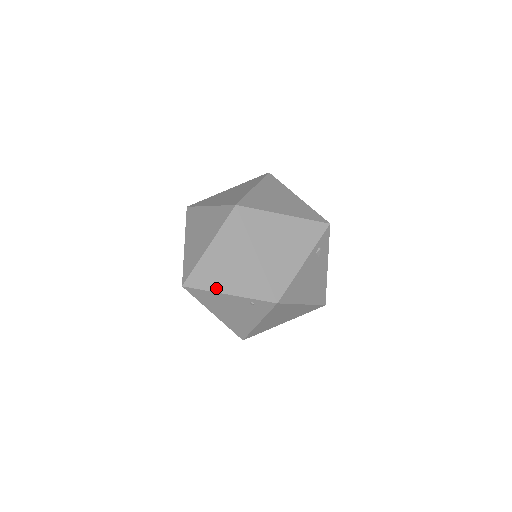
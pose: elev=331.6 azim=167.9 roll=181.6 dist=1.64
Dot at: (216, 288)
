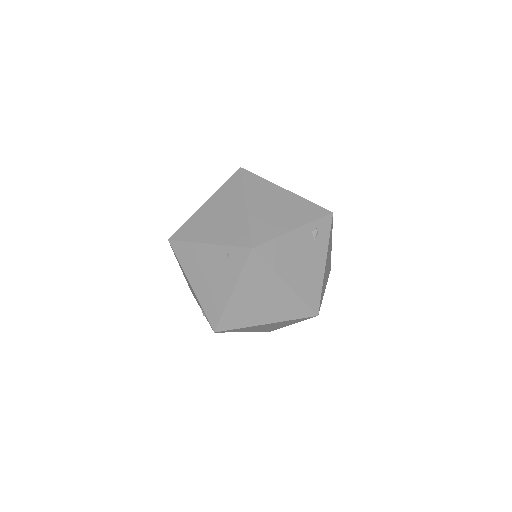
Dot at: (198, 238)
